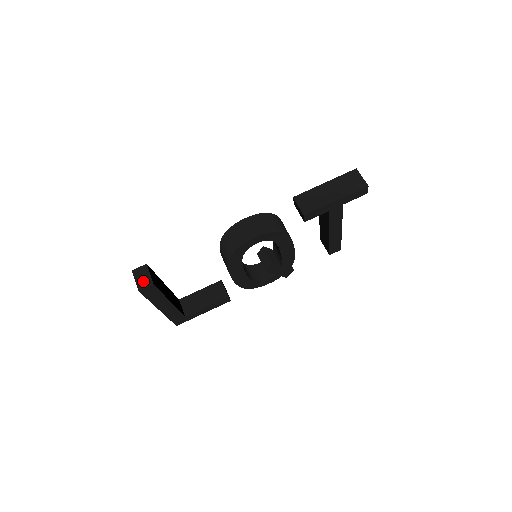
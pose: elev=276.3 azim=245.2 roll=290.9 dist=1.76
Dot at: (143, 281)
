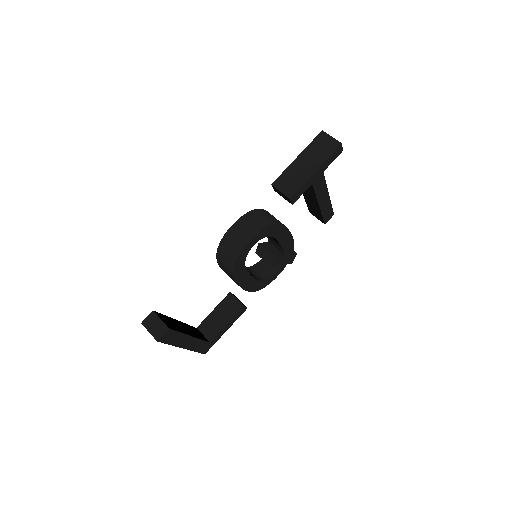
Dot at: (157, 329)
